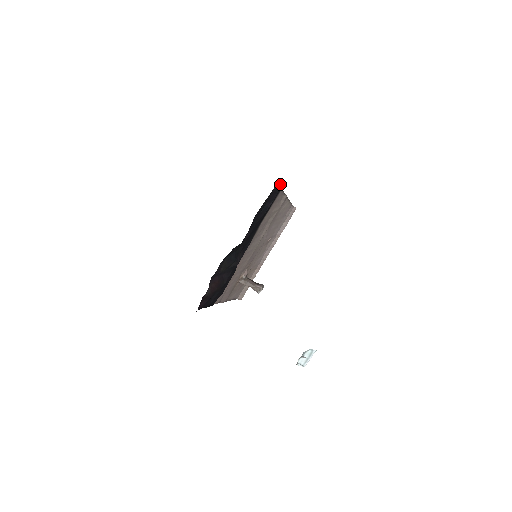
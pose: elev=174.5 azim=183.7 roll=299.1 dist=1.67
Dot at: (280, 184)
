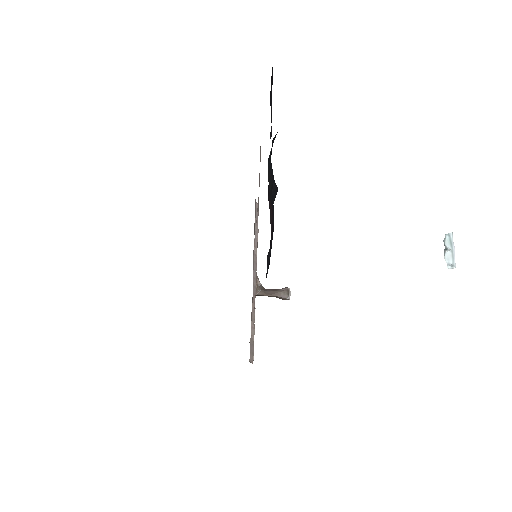
Dot at: (272, 75)
